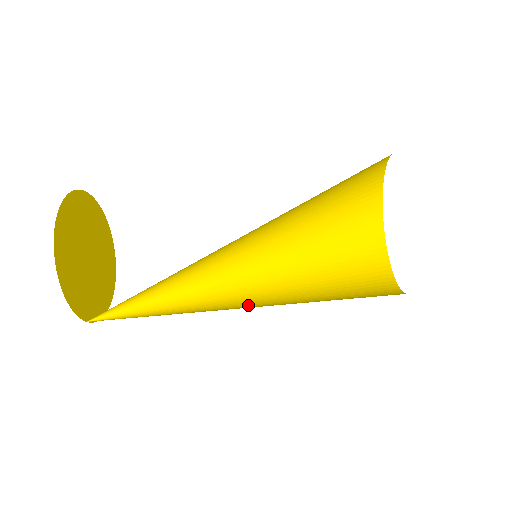
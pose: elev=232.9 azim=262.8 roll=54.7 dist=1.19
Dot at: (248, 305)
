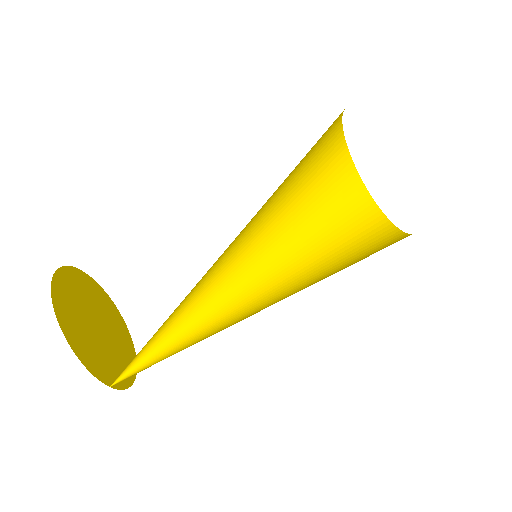
Dot at: occluded
